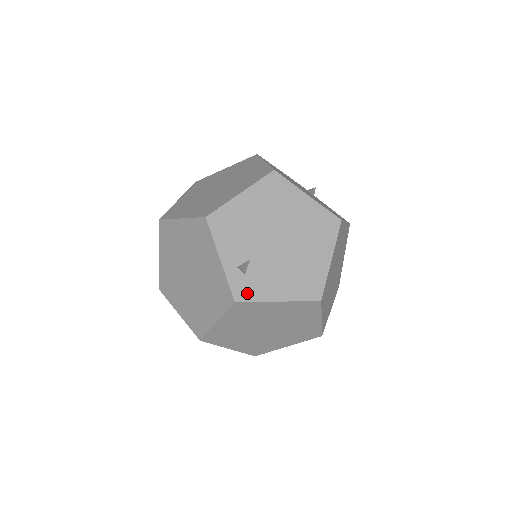
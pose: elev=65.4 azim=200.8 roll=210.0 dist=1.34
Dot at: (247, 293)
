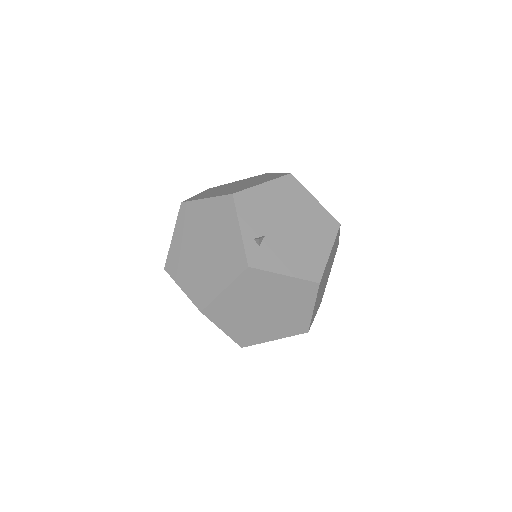
Dot at: (259, 262)
